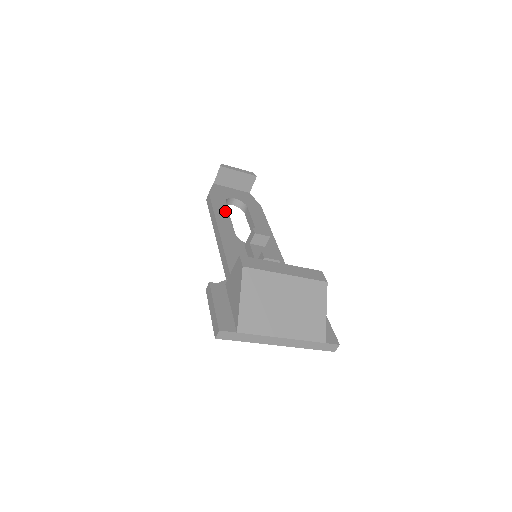
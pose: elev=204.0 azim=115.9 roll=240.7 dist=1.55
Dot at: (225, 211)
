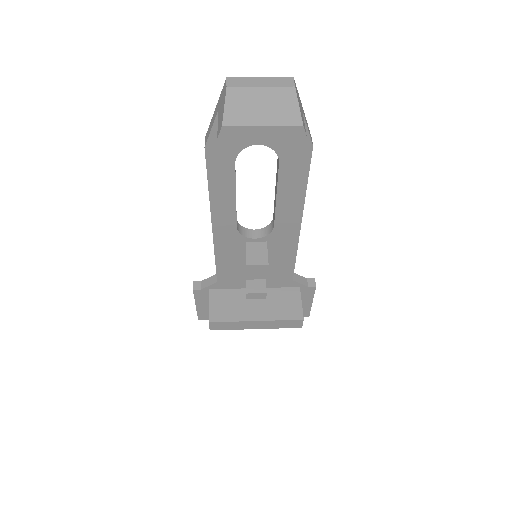
Dot at: (229, 187)
